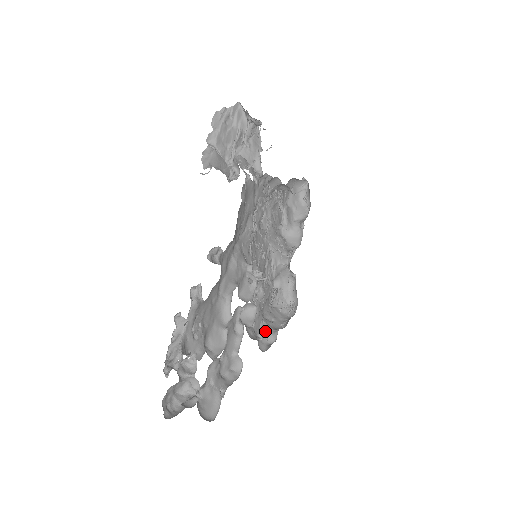
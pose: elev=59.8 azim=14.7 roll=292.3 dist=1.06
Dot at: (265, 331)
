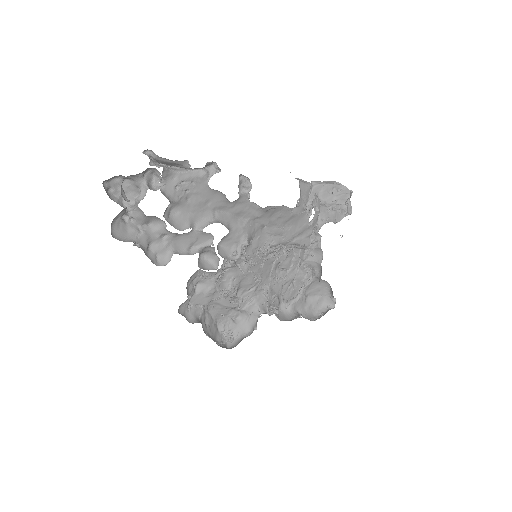
Dot at: (196, 313)
